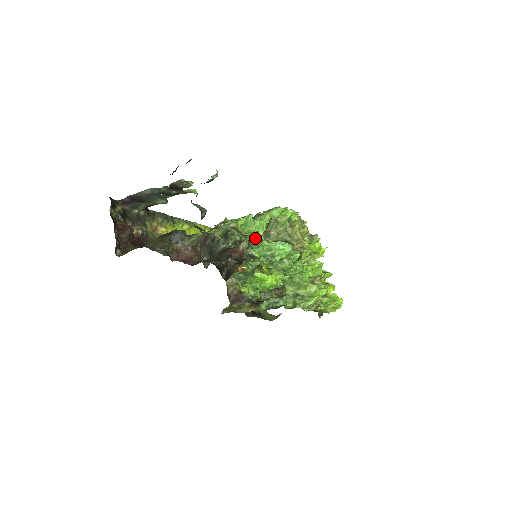
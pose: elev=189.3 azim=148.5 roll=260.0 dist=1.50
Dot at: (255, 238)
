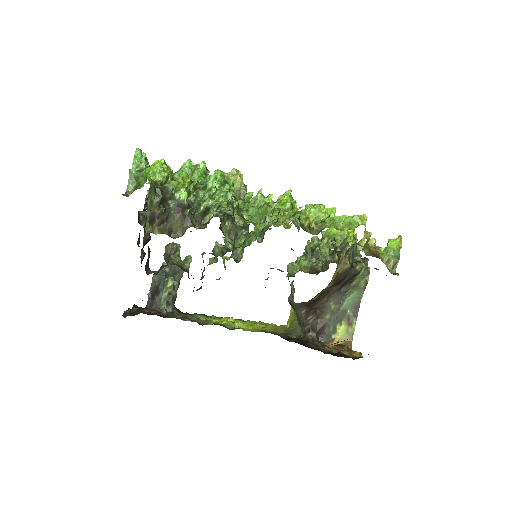
Dot at: occluded
